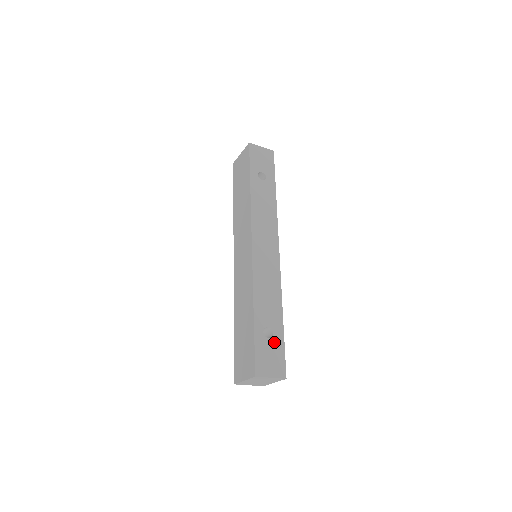
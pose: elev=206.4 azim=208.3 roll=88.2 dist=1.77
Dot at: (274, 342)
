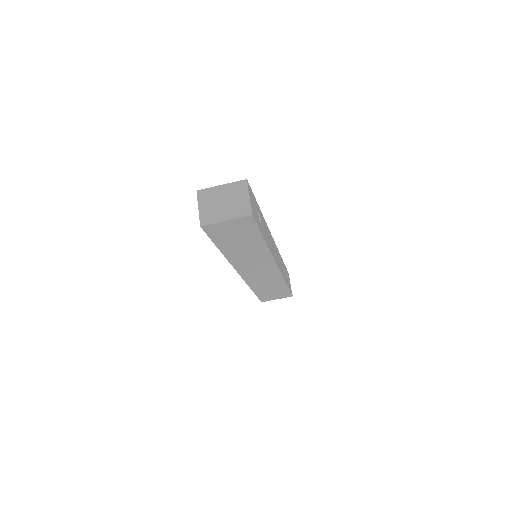
Dot at: (258, 219)
